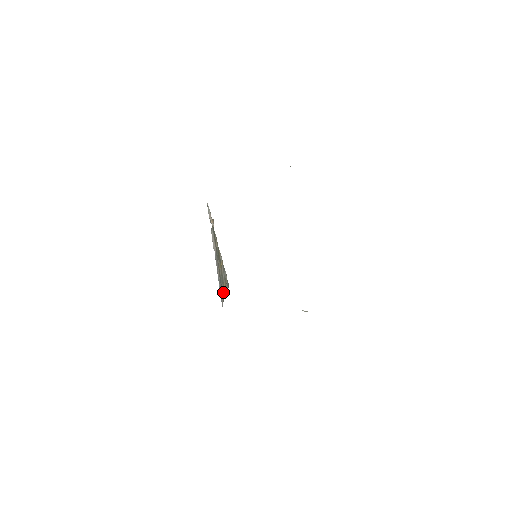
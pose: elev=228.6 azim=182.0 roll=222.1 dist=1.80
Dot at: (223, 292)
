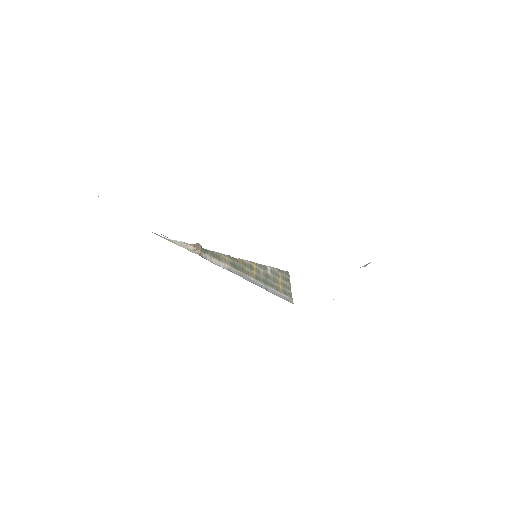
Dot at: (283, 288)
